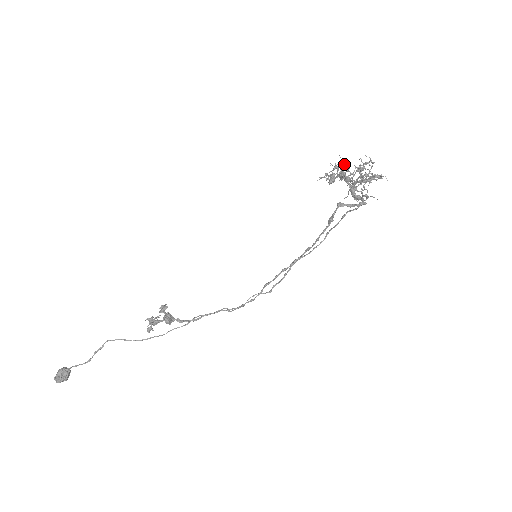
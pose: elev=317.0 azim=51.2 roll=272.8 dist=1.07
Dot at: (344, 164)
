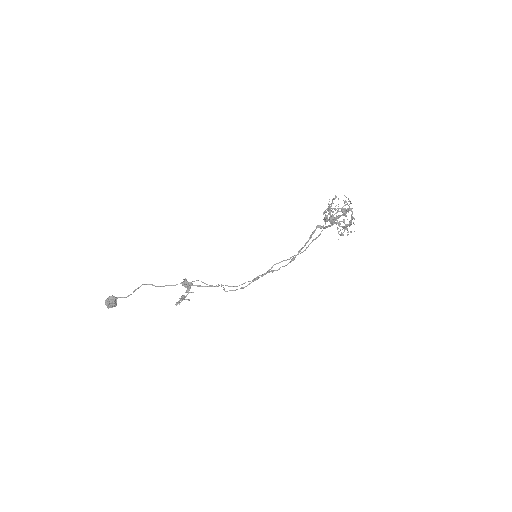
Dot at: (342, 214)
